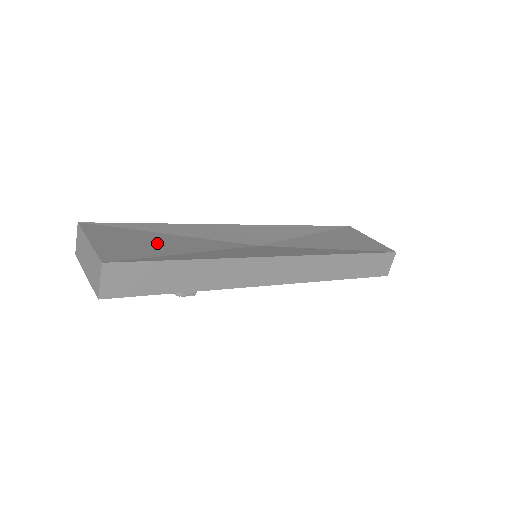
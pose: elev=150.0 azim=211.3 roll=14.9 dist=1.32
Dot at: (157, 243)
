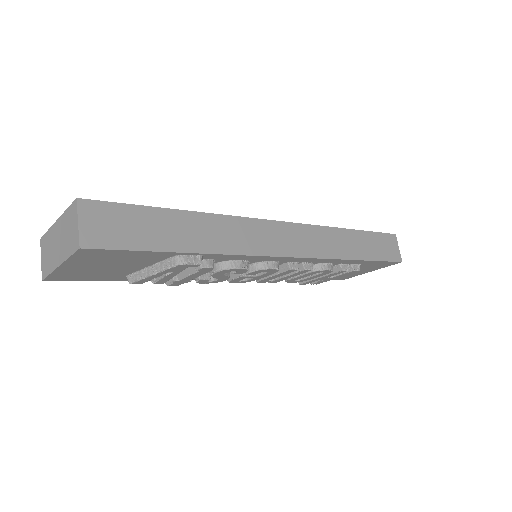
Dot at: occluded
